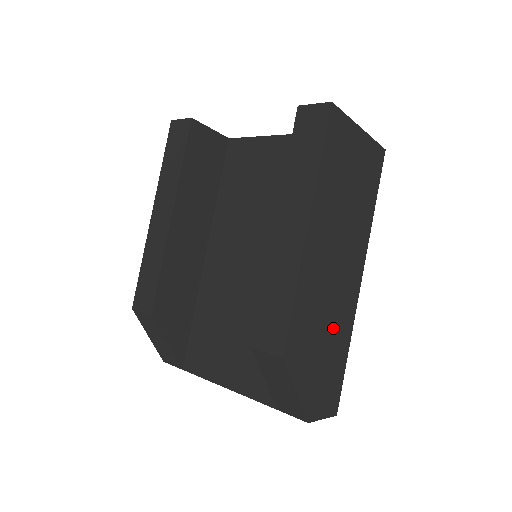
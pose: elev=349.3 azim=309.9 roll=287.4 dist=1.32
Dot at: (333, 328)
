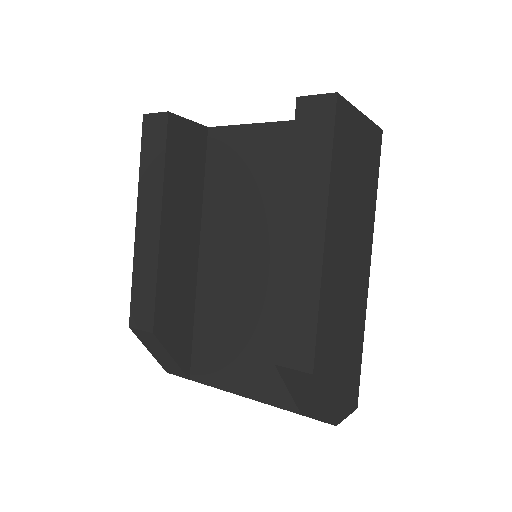
Dot at: (350, 327)
